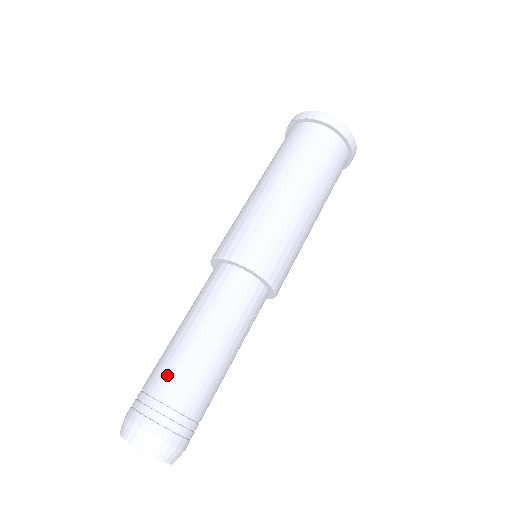
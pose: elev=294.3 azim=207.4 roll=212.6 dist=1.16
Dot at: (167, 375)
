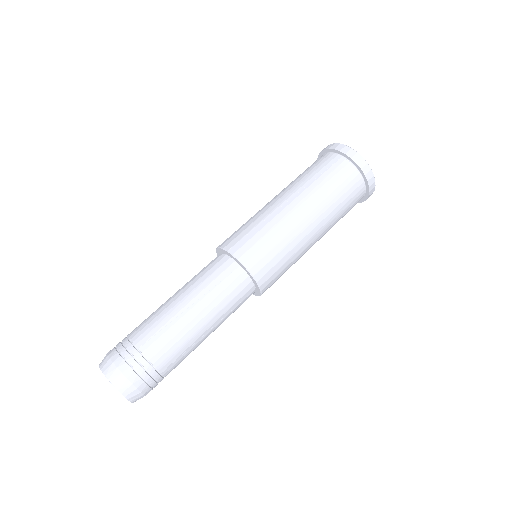
Dot at: (147, 329)
